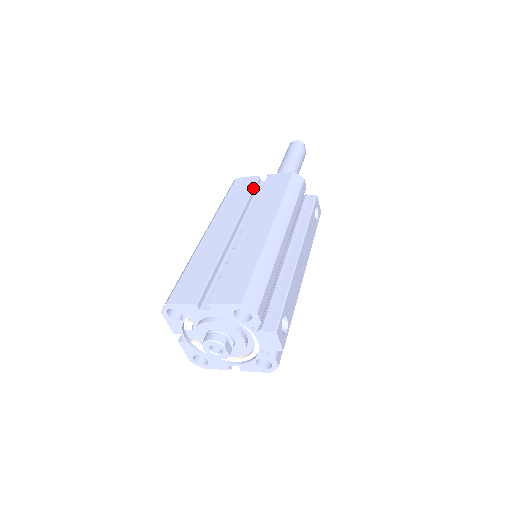
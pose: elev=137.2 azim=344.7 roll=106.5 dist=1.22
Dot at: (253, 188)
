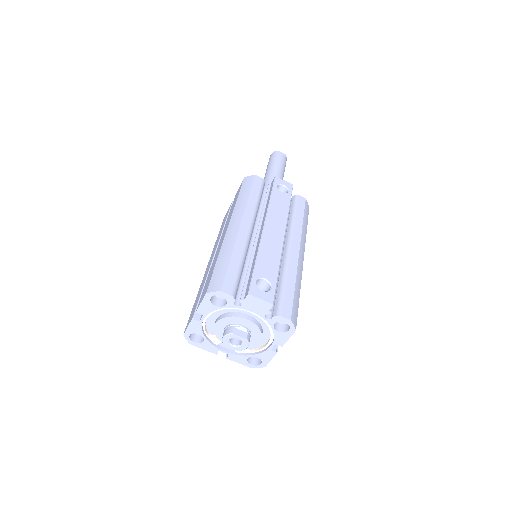
Dot at: (228, 213)
